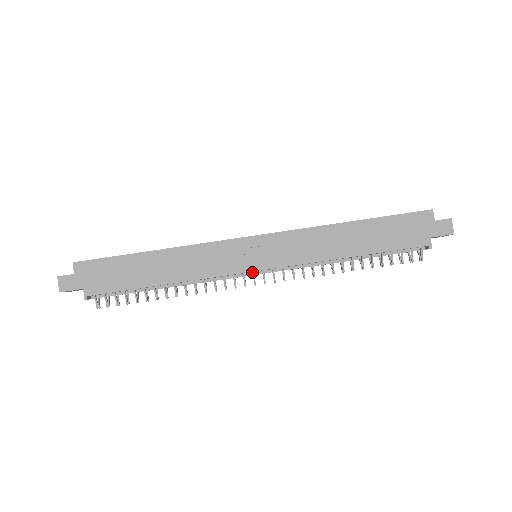
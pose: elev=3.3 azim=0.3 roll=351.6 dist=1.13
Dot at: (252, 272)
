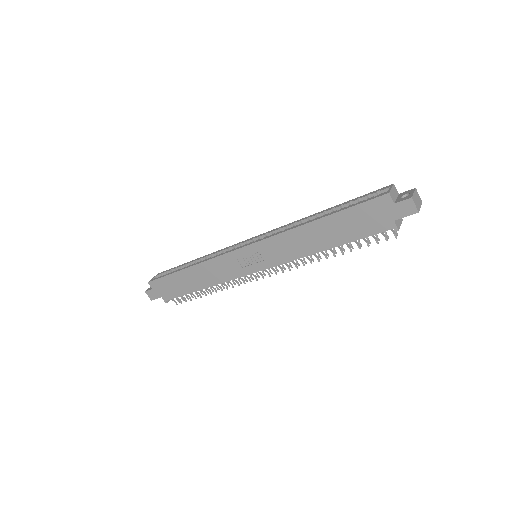
Dot at: occluded
